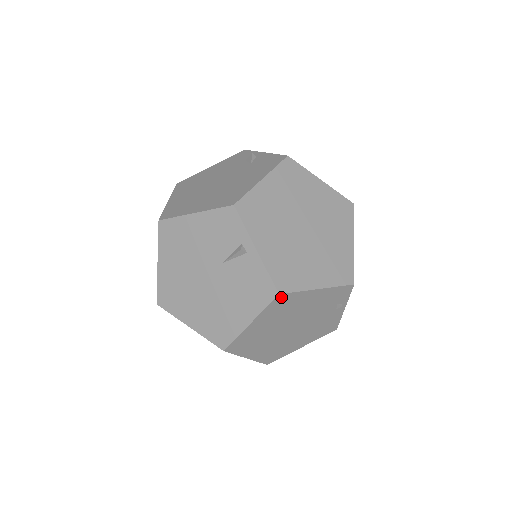
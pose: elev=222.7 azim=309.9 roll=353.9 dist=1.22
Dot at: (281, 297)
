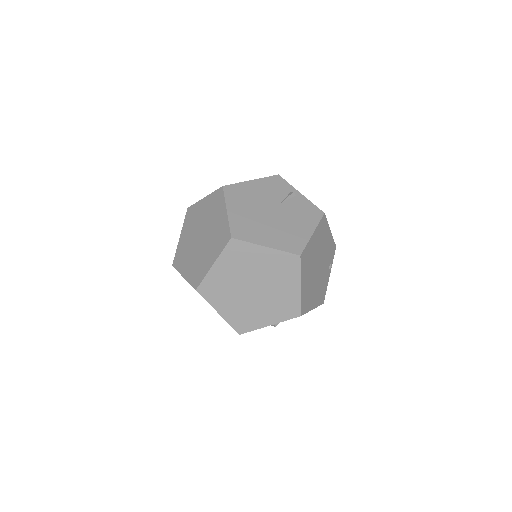
Dot at: (324, 218)
